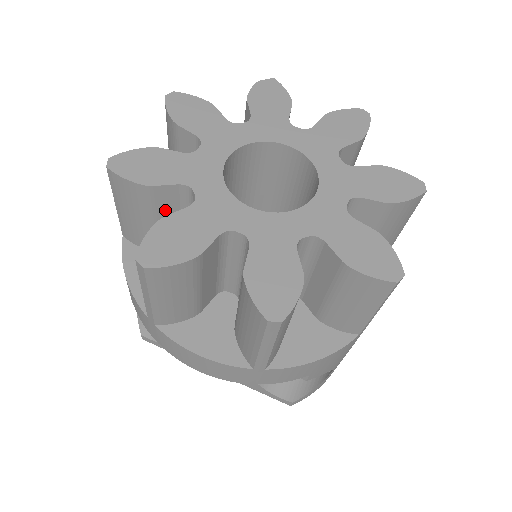
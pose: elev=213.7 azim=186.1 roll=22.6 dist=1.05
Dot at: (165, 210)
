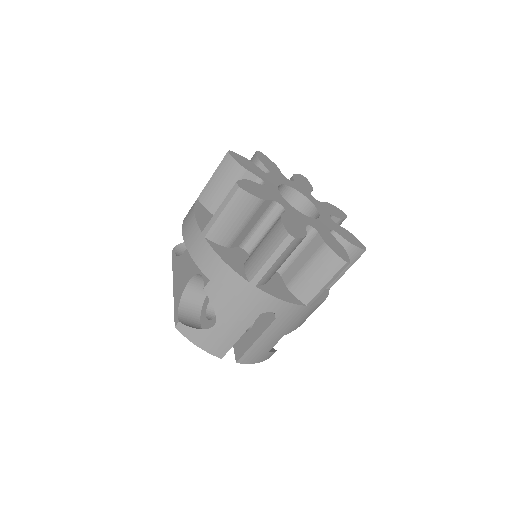
Dot at: occluded
